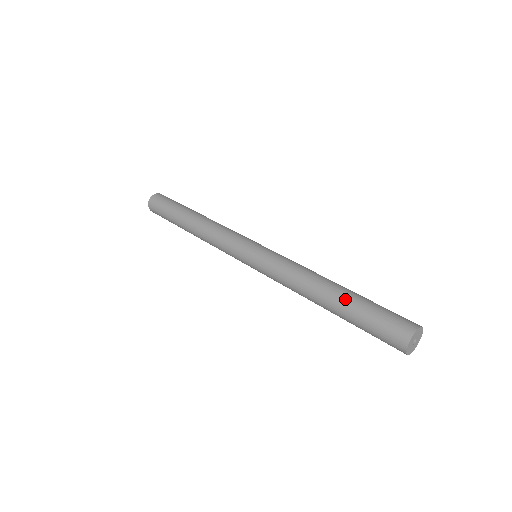
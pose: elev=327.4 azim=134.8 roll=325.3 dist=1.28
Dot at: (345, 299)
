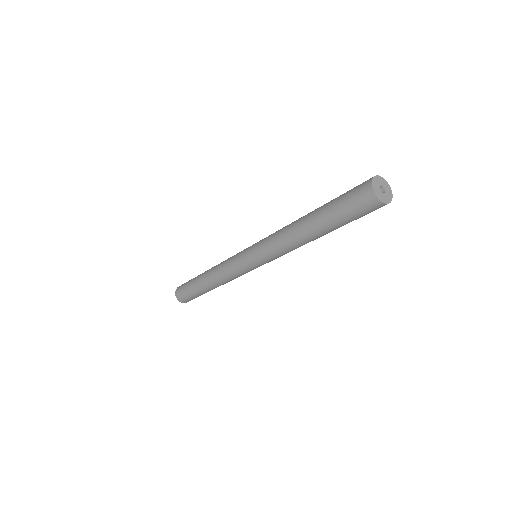
Dot at: occluded
